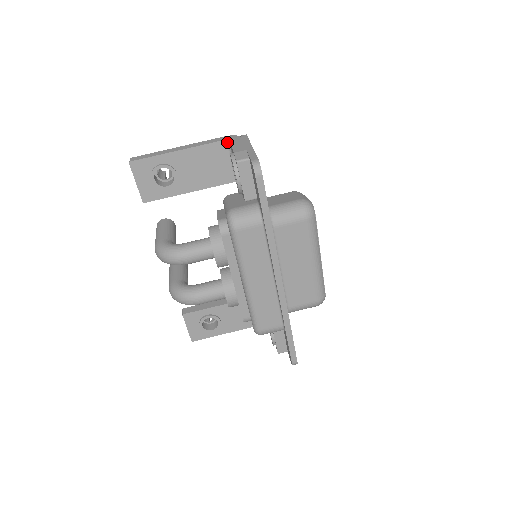
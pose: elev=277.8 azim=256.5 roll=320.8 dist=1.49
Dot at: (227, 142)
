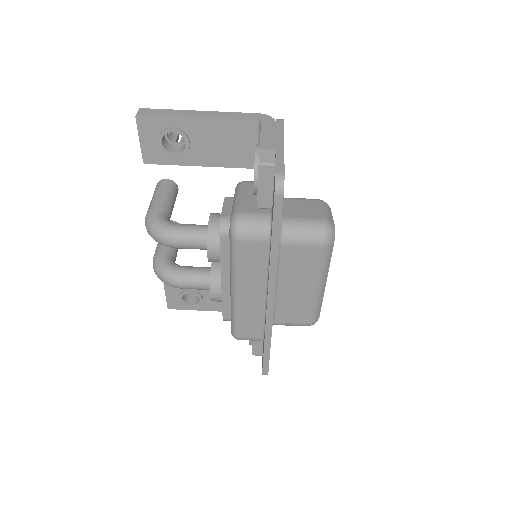
Dot at: (258, 123)
